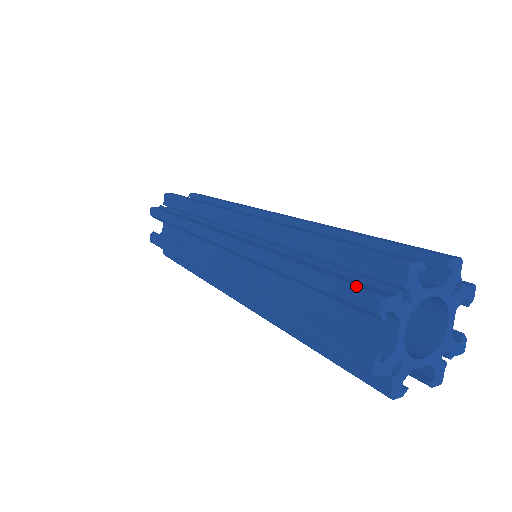
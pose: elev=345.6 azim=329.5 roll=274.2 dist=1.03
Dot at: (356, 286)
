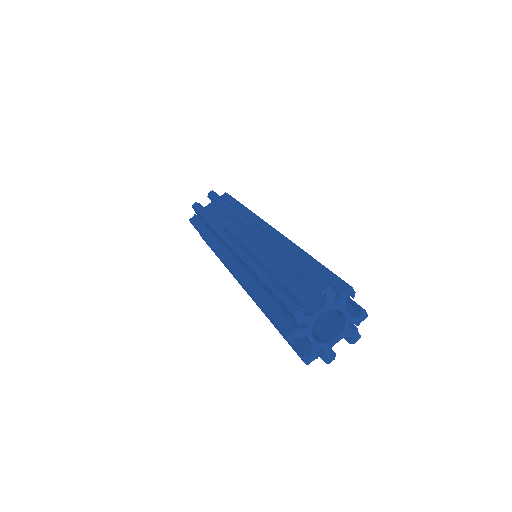
Dot at: (320, 277)
